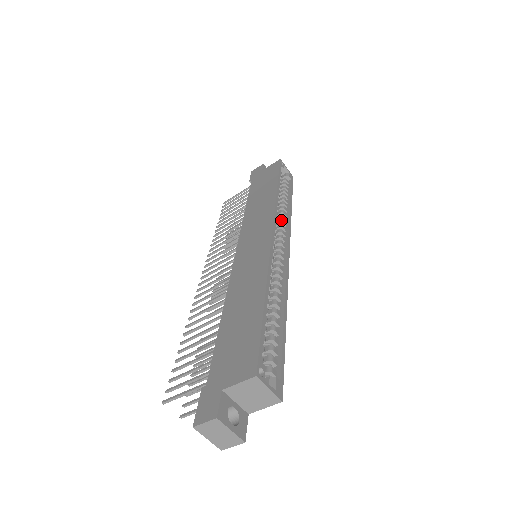
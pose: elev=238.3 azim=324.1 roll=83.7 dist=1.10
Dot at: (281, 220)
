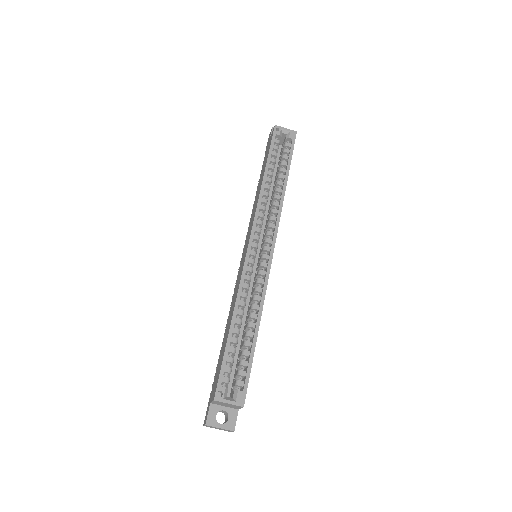
Dot at: (271, 210)
